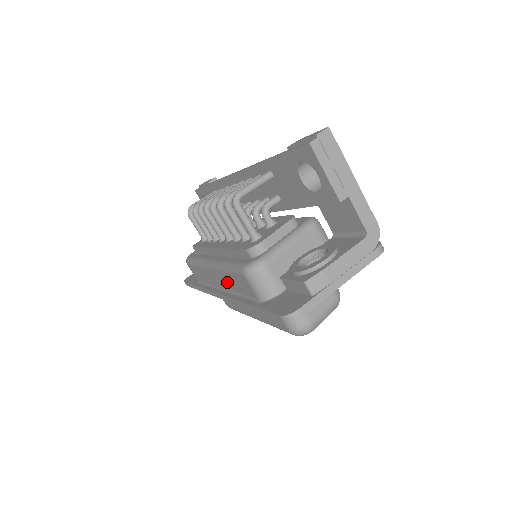
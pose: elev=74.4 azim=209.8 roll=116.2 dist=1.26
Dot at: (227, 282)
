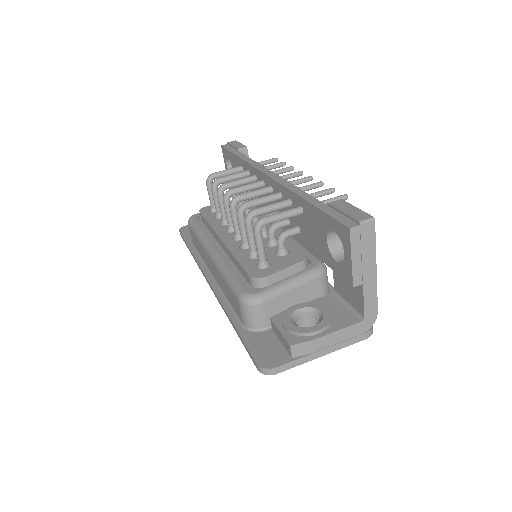
Dot at: (220, 281)
